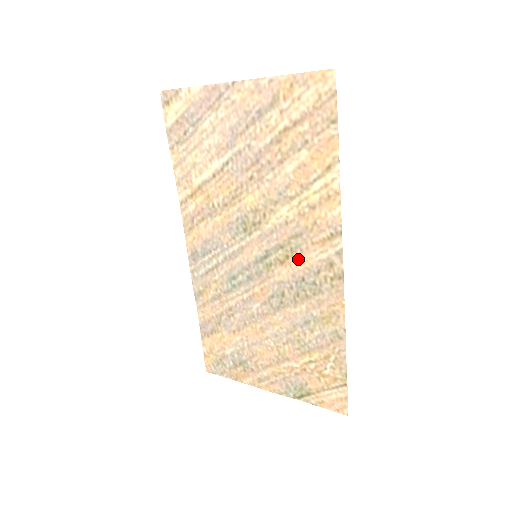
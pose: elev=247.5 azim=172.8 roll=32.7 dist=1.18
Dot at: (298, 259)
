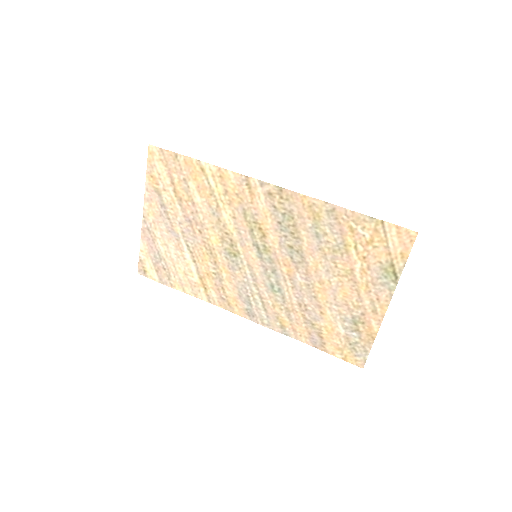
Dot at: (263, 220)
